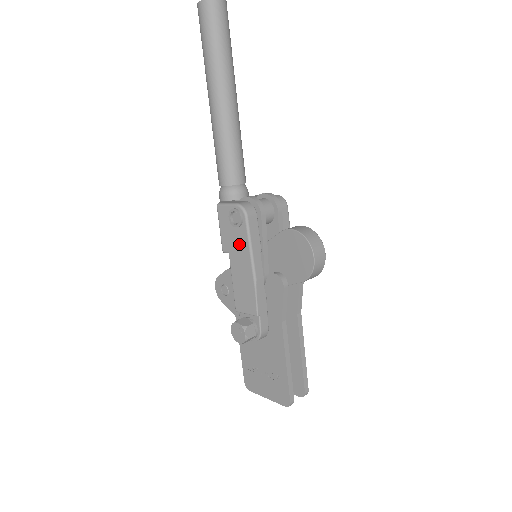
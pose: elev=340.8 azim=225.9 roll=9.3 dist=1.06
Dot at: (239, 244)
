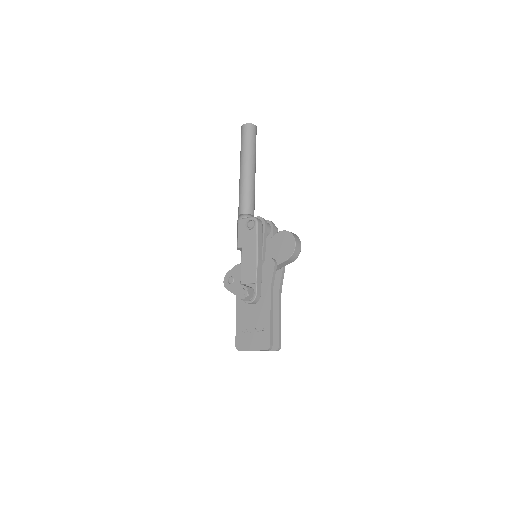
Dot at: (250, 239)
